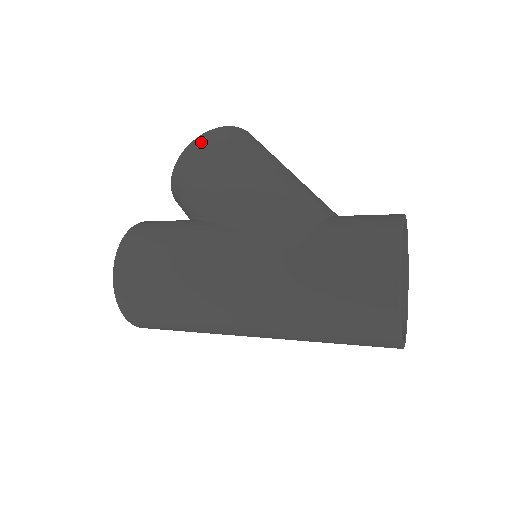
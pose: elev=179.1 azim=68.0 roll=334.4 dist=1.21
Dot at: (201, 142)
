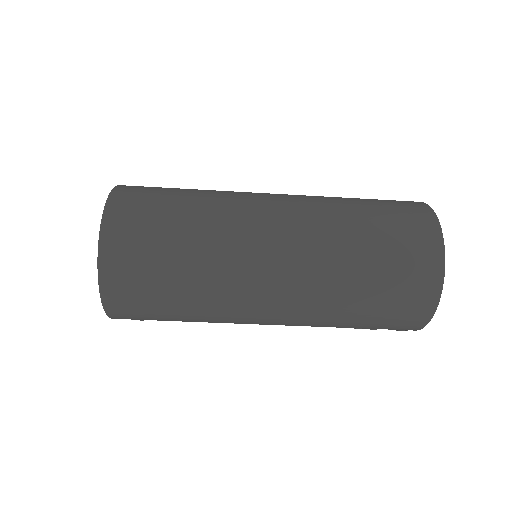
Dot at: occluded
